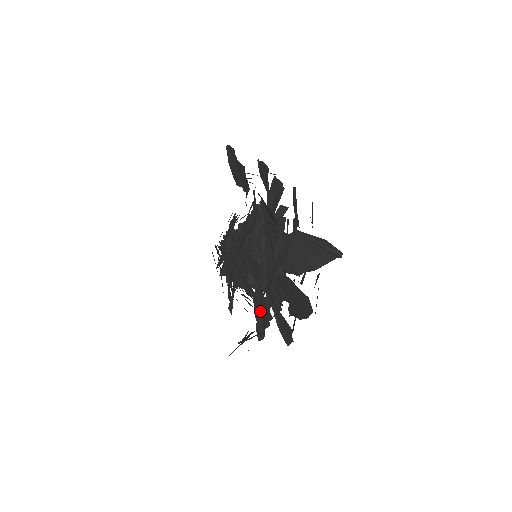
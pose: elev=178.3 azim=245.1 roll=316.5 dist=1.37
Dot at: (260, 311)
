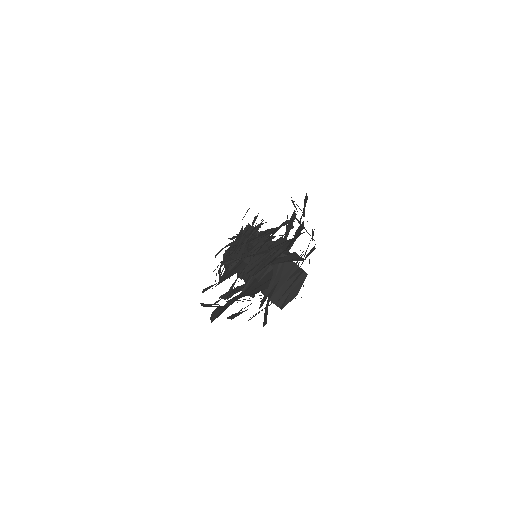
Dot at: occluded
